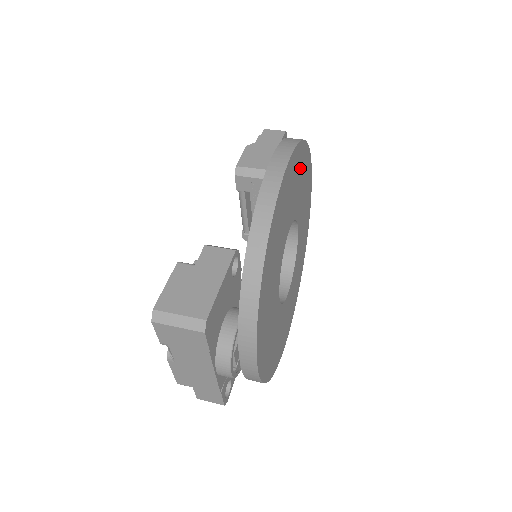
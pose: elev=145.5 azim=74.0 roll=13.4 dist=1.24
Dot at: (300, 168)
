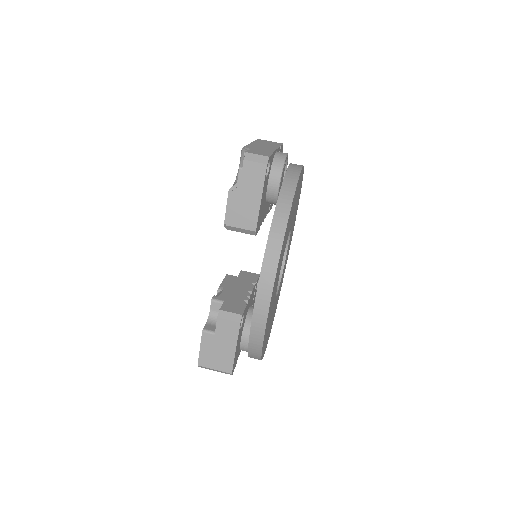
Dot at: occluded
